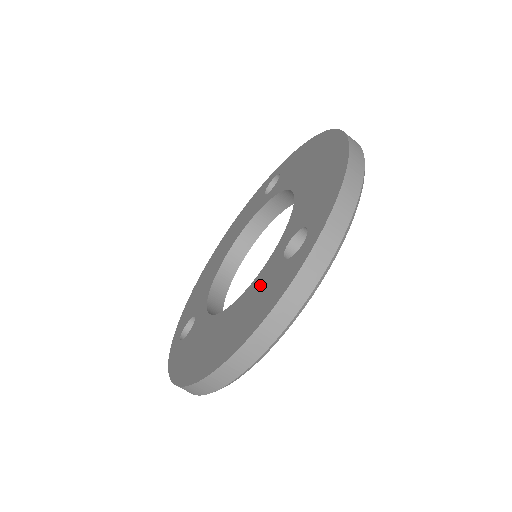
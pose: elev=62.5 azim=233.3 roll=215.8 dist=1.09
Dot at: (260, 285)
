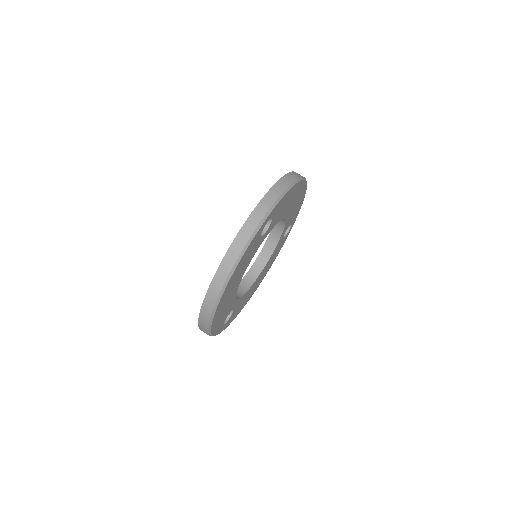
Dot at: occluded
